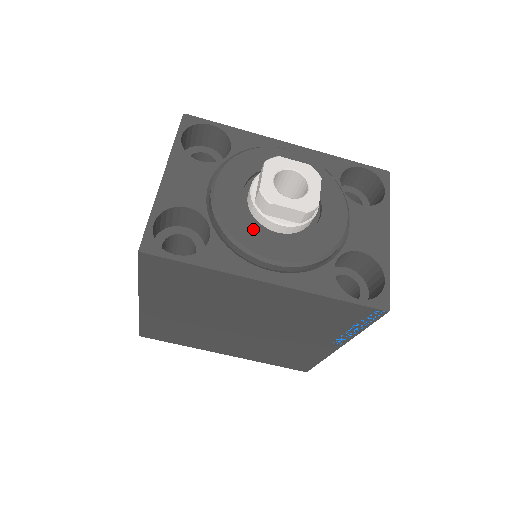
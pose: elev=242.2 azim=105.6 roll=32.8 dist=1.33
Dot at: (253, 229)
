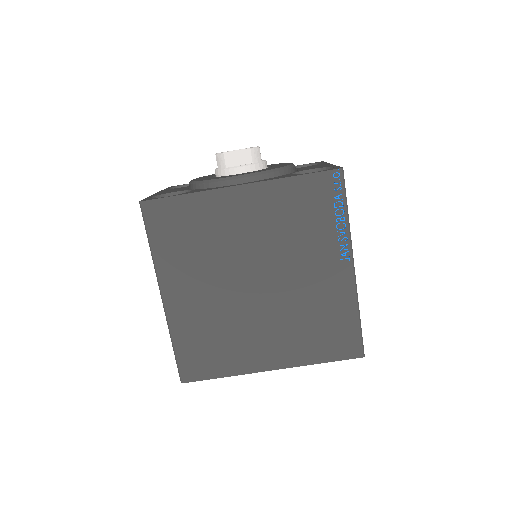
Dot at: occluded
